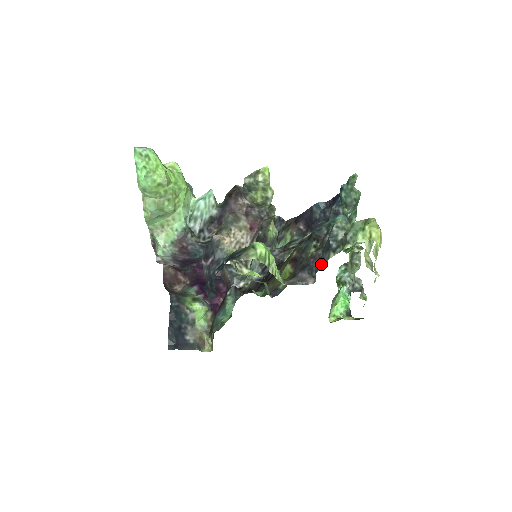
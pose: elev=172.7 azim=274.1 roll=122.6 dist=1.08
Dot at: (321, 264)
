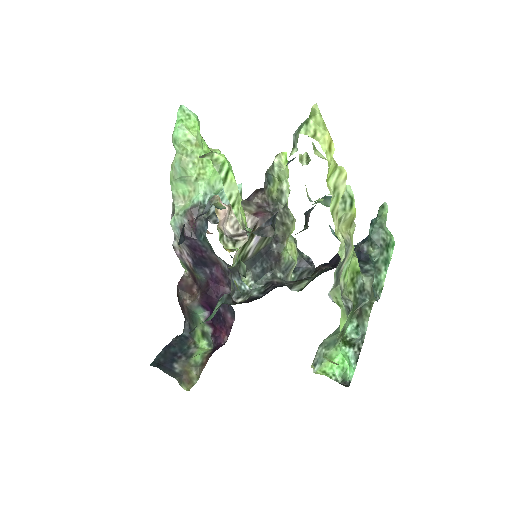
Dot at: occluded
